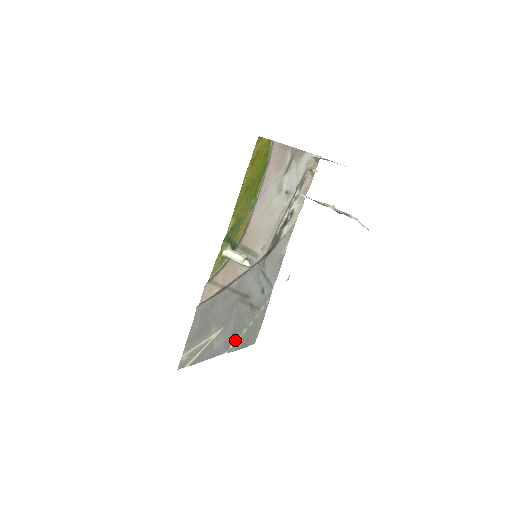
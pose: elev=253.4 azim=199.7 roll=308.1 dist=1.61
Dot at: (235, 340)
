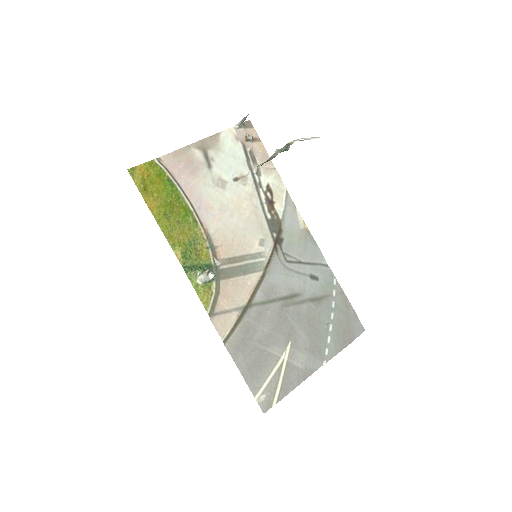
Dot at: (326, 344)
